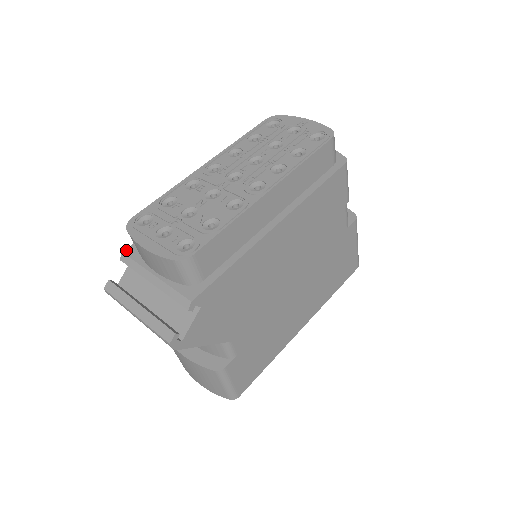
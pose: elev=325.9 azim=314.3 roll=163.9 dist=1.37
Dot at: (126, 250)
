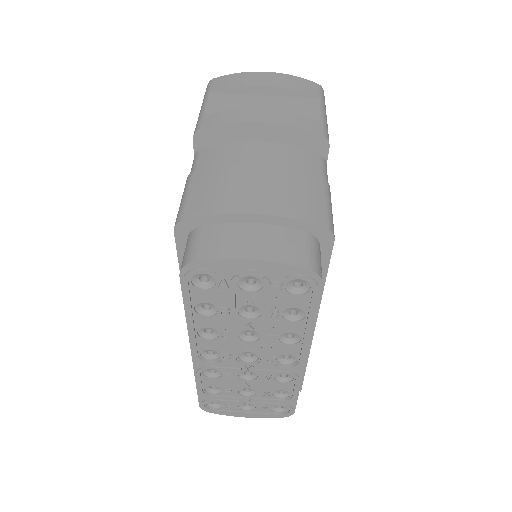
Dot at: occluded
